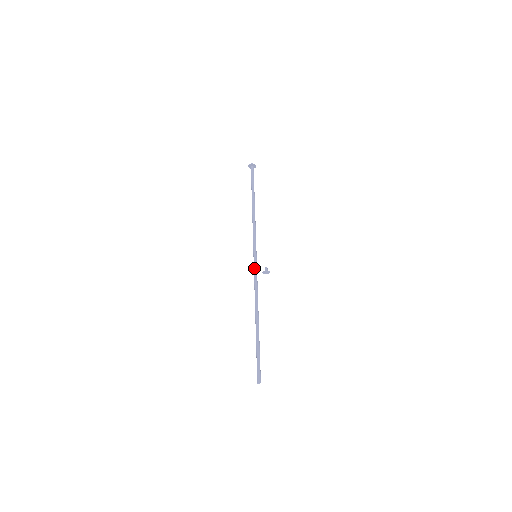
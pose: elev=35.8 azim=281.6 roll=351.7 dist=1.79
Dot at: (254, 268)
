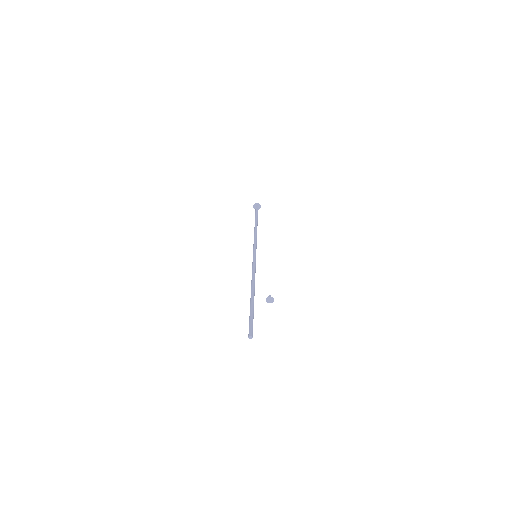
Dot at: (253, 259)
